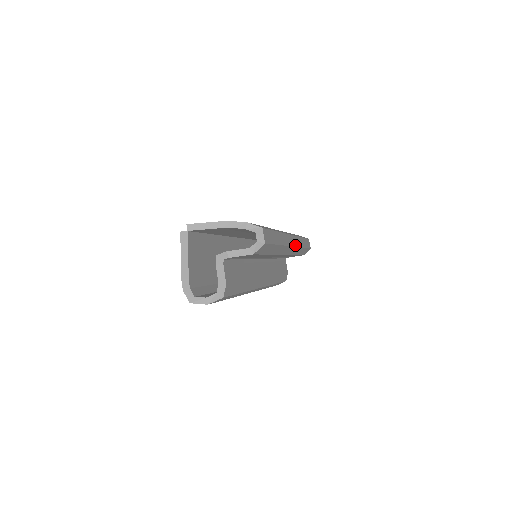
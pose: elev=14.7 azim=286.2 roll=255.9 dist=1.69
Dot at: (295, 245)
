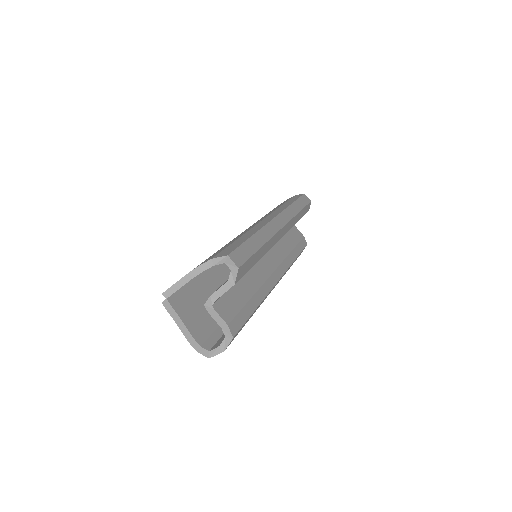
Dot at: (286, 222)
